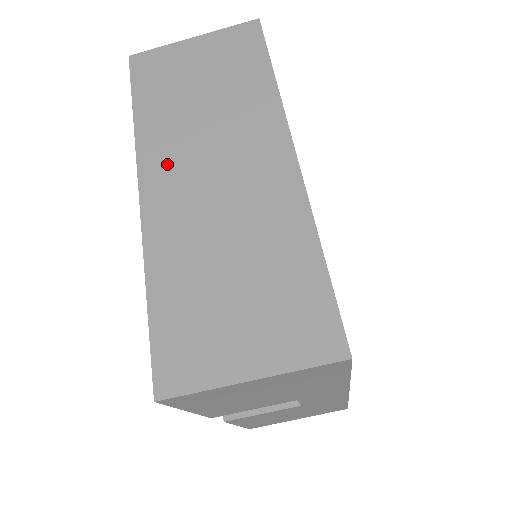
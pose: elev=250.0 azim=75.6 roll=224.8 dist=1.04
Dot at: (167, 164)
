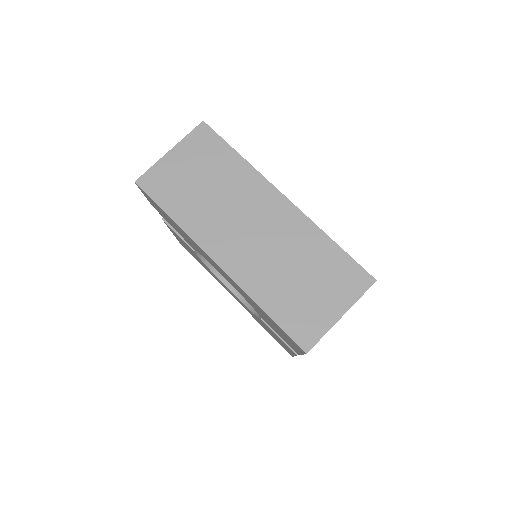
Dot at: (218, 238)
